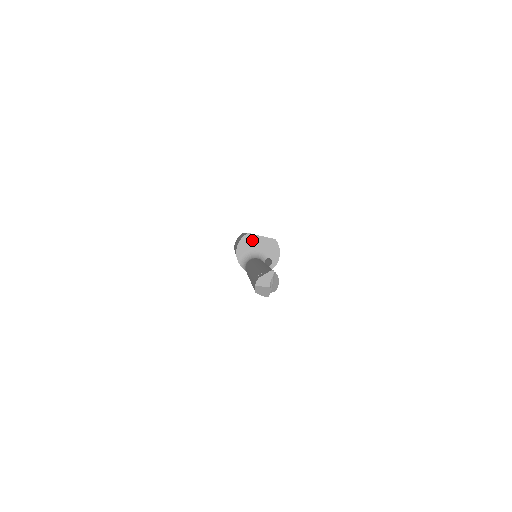
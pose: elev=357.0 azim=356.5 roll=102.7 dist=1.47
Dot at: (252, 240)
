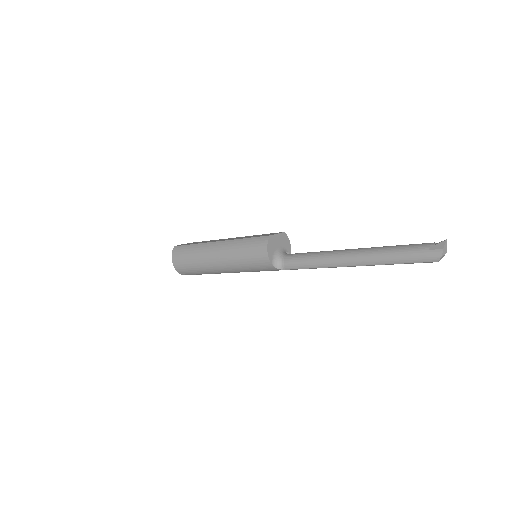
Dot at: (273, 240)
